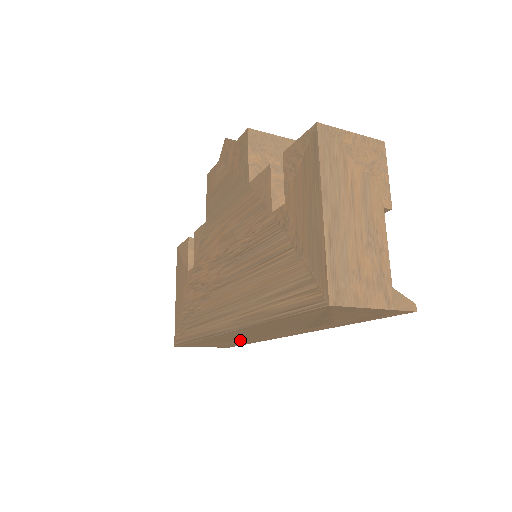
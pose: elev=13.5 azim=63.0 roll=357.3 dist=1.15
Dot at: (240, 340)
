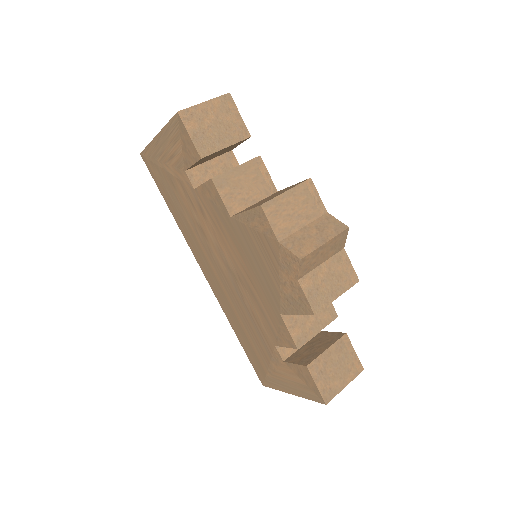
Dot at: occluded
